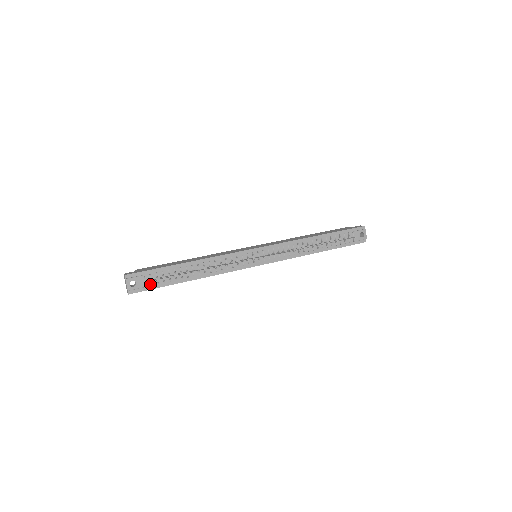
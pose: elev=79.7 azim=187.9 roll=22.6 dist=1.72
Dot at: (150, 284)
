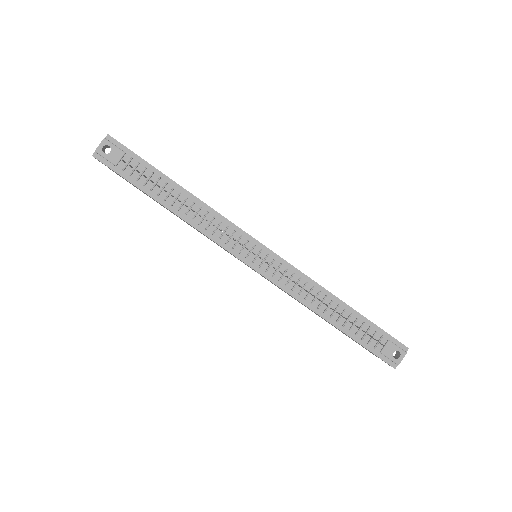
Dot at: (122, 168)
